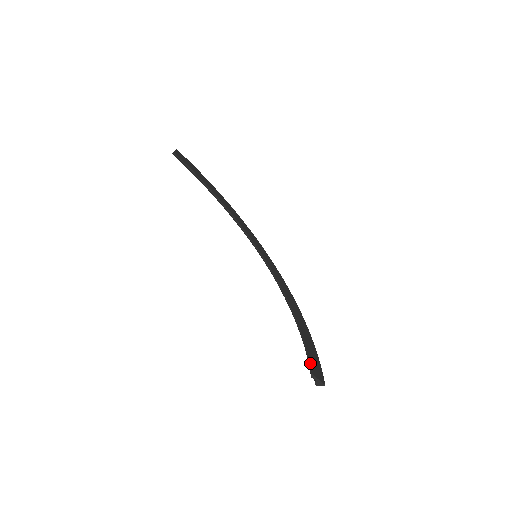
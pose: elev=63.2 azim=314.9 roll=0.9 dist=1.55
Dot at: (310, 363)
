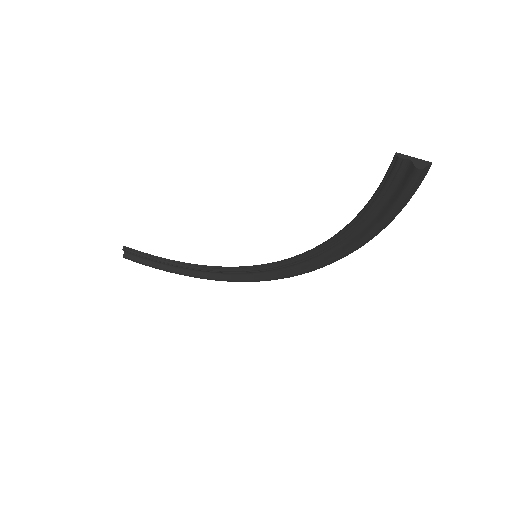
Dot at: (387, 172)
